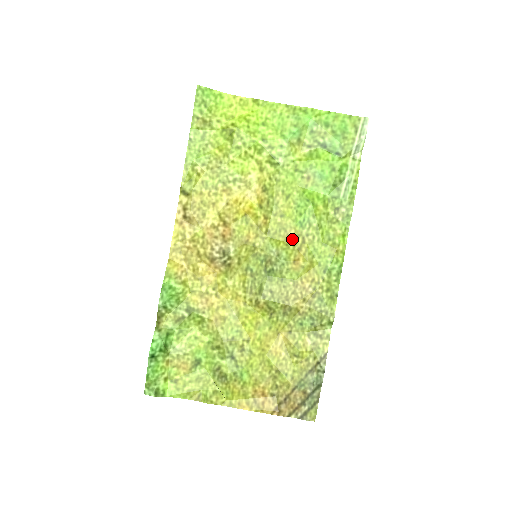
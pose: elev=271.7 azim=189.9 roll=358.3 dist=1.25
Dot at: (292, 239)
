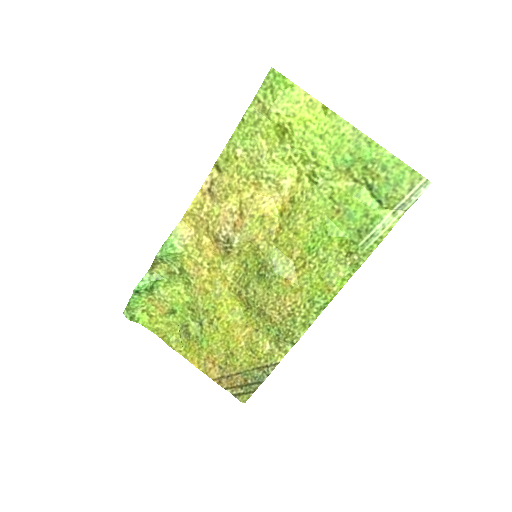
Dot at: (295, 258)
